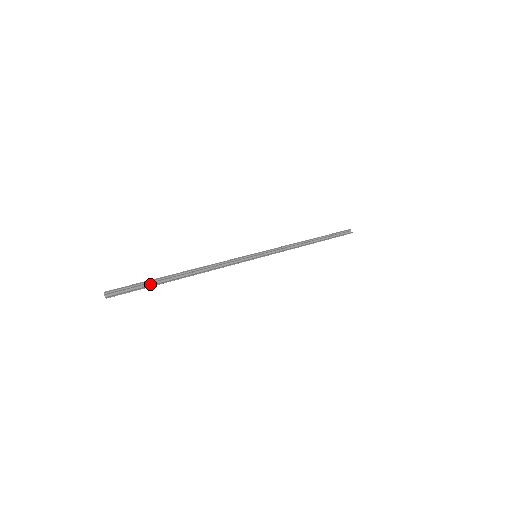
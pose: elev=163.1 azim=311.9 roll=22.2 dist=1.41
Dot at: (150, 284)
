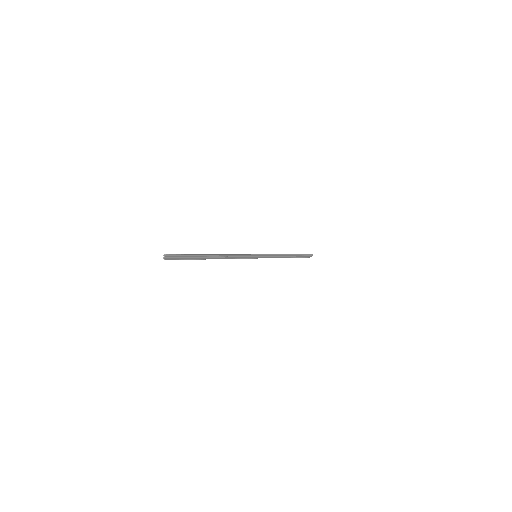
Dot at: (192, 257)
